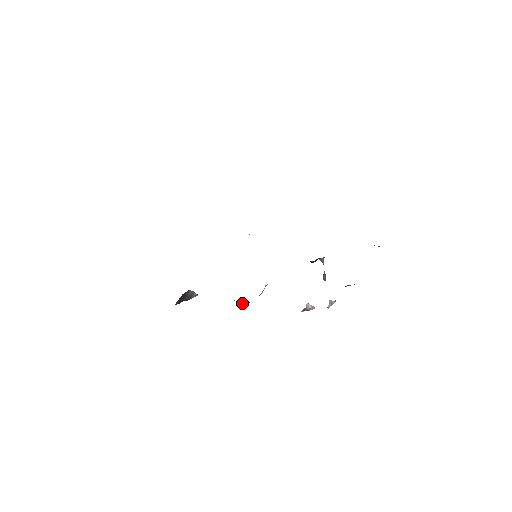
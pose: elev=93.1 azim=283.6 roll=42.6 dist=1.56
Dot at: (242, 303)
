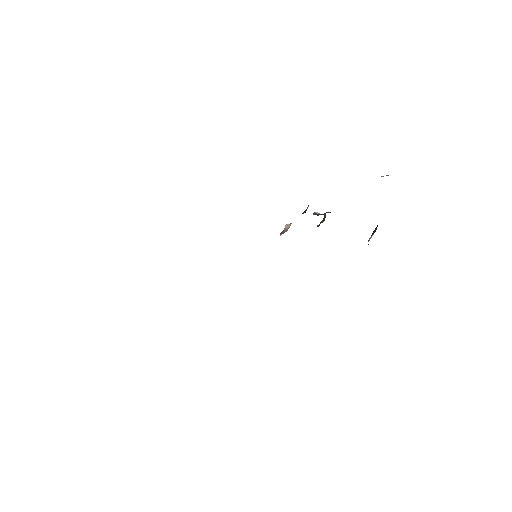
Dot at: occluded
